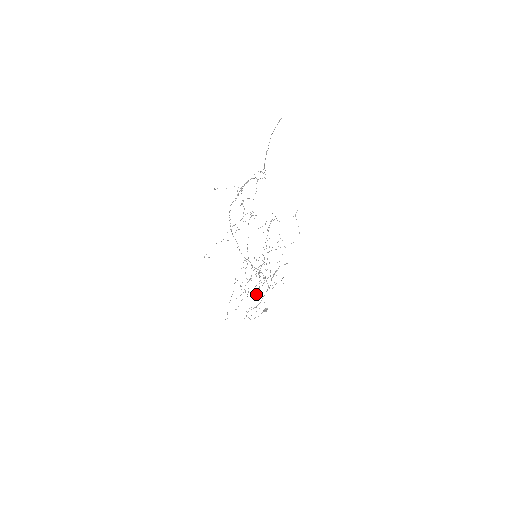
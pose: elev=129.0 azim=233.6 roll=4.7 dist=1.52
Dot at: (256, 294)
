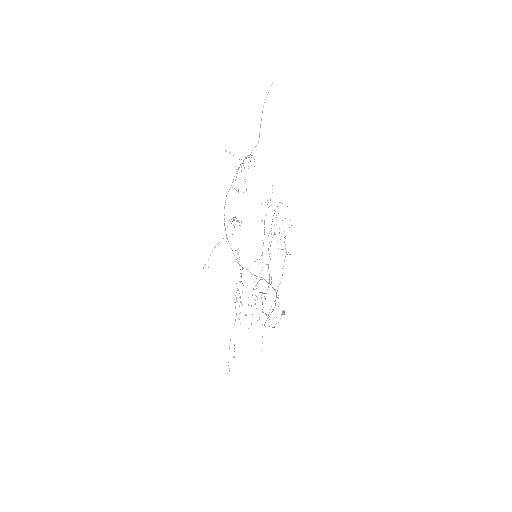
Dot at: occluded
